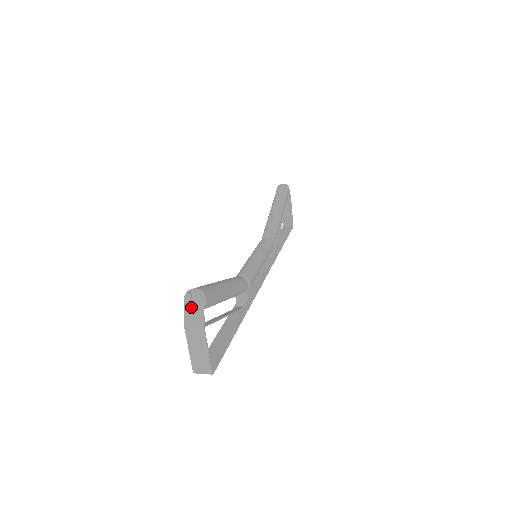
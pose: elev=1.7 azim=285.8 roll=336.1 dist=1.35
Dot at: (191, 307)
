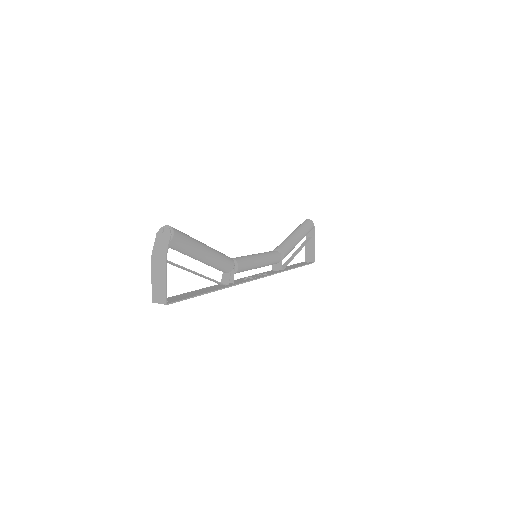
Dot at: (161, 239)
